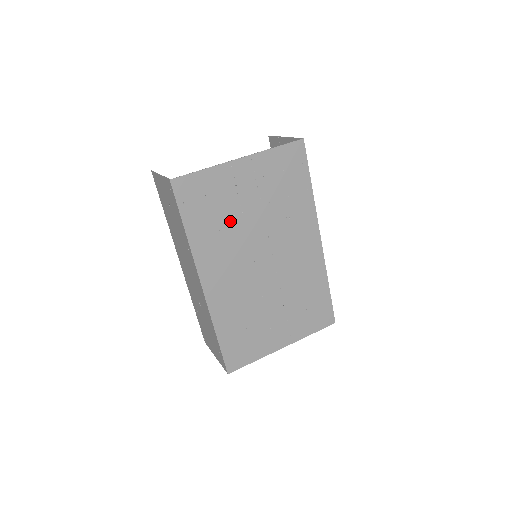
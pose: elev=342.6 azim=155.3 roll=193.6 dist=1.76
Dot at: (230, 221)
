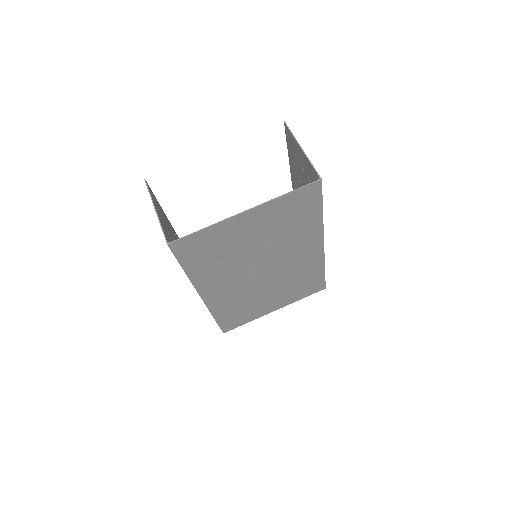
Dot at: (231, 255)
